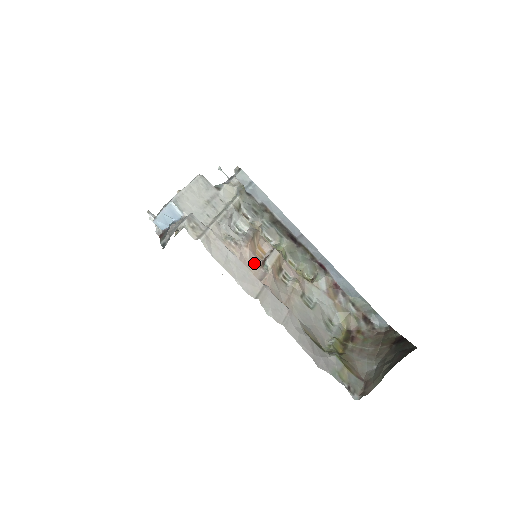
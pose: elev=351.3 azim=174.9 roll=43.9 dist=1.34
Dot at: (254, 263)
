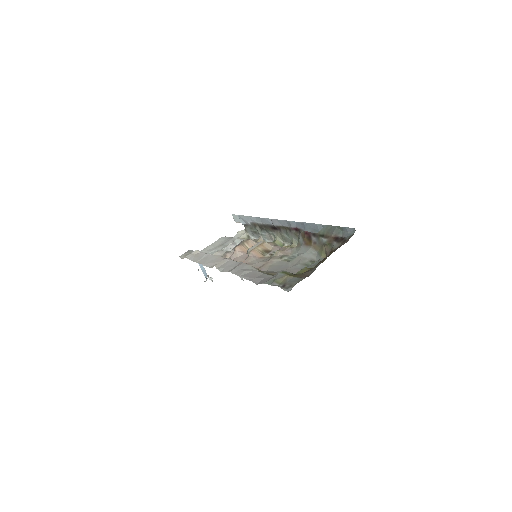
Dot at: (242, 257)
